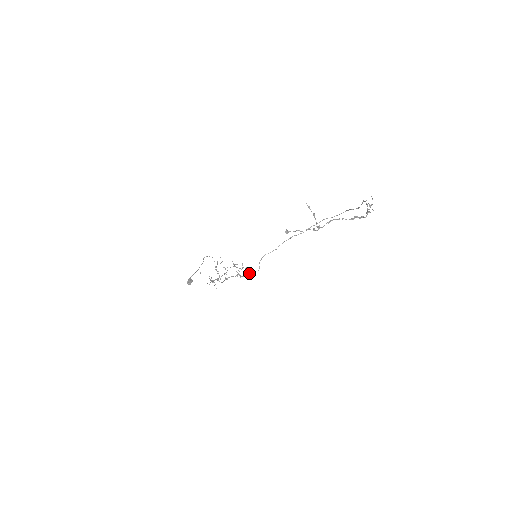
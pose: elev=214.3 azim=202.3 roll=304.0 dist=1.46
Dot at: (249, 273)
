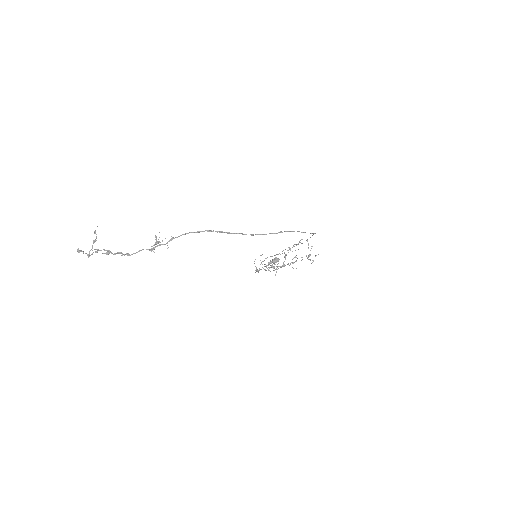
Dot at: (257, 271)
